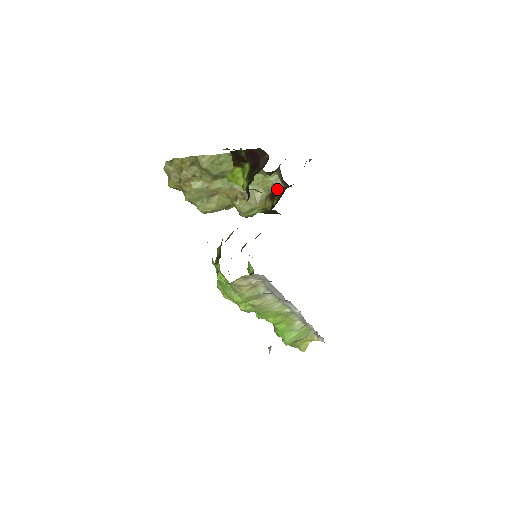
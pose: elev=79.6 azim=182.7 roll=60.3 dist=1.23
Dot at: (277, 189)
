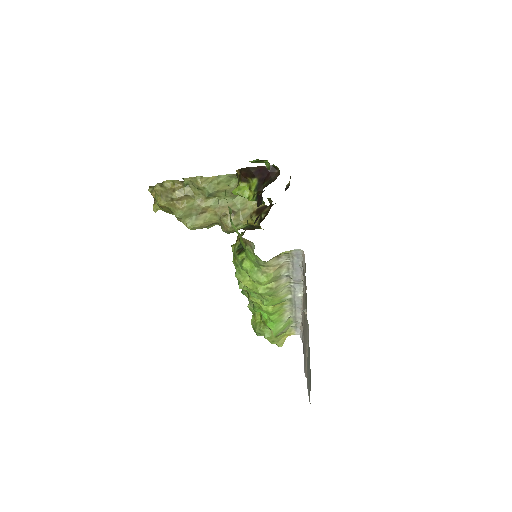
Dot at: (261, 207)
